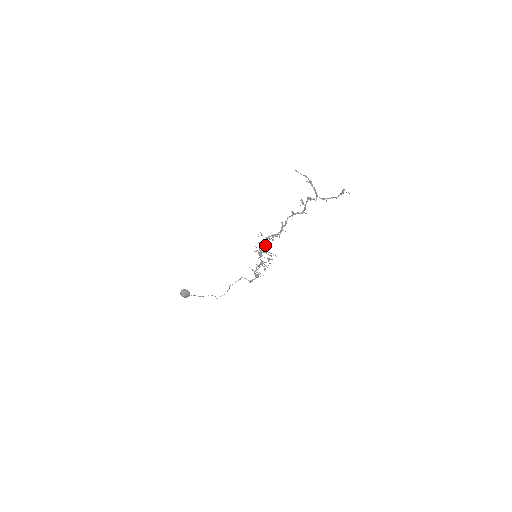
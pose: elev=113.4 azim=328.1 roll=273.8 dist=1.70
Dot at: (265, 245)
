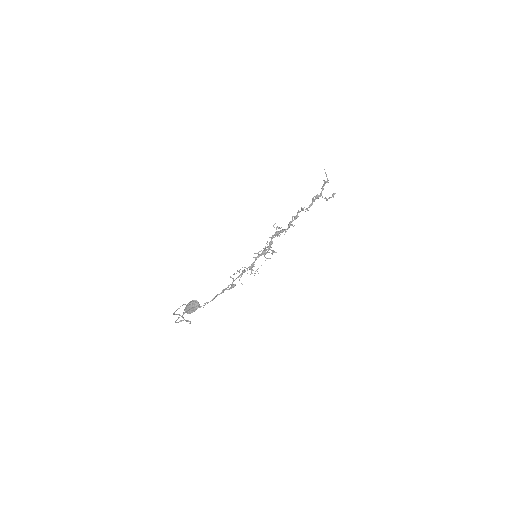
Dot at: (271, 242)
